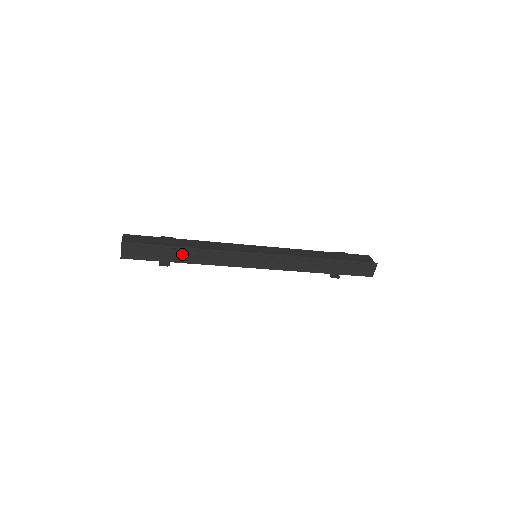
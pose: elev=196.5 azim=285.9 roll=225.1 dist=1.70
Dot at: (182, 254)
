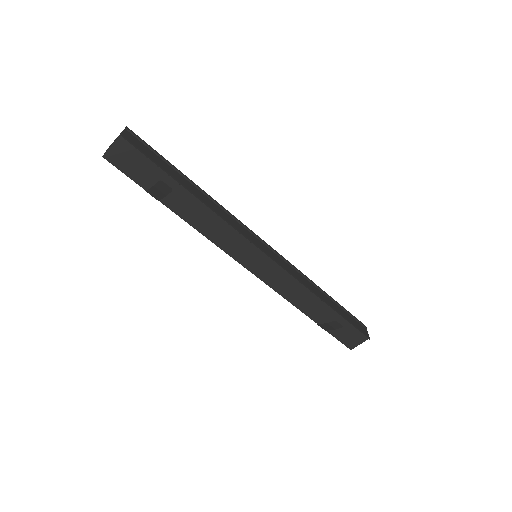
Dot at: (189, 186)
